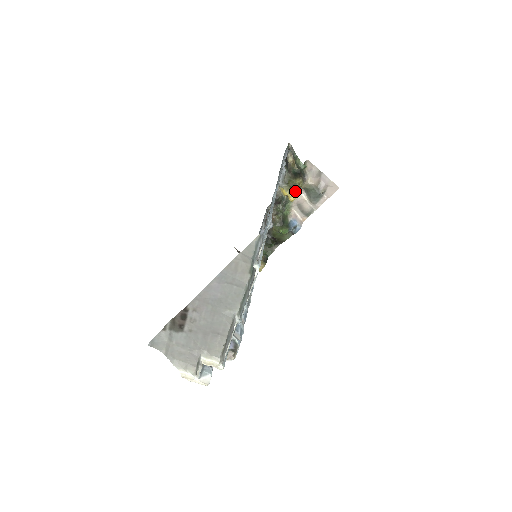
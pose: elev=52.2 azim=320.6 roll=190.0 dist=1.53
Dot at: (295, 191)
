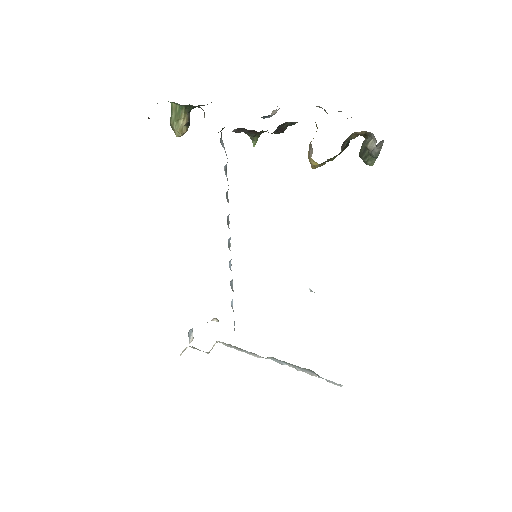
Dot at: occluded
